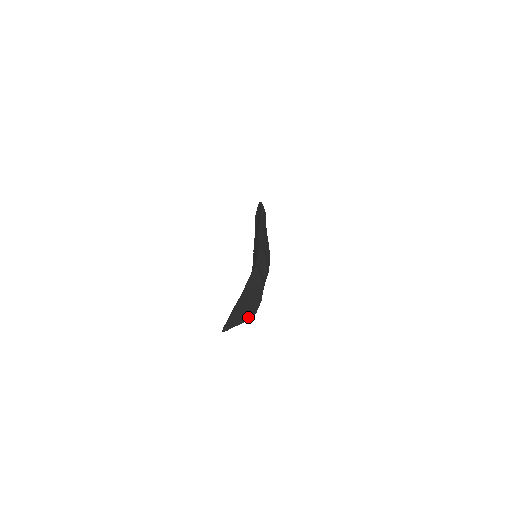
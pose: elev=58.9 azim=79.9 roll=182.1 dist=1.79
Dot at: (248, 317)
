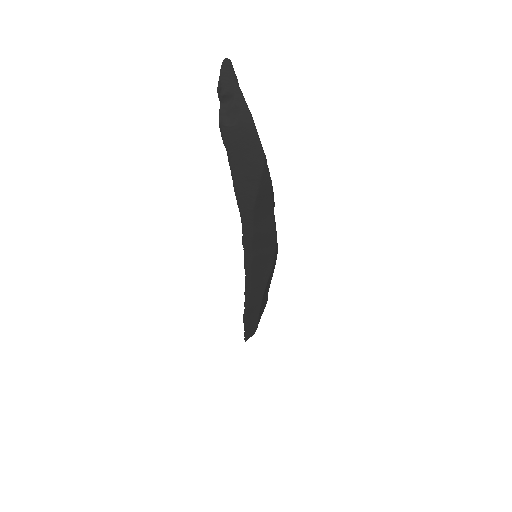
Dot at: (256, 129)
